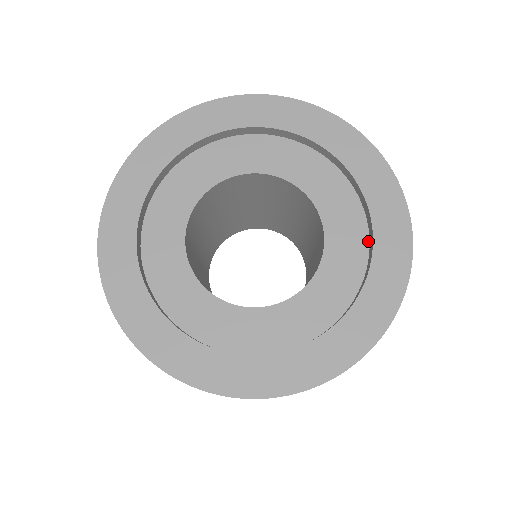
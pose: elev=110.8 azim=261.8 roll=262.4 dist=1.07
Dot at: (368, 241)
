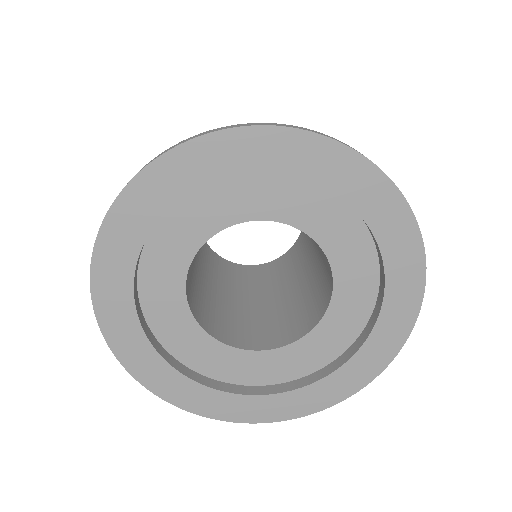
Dot at: (375, 251)
